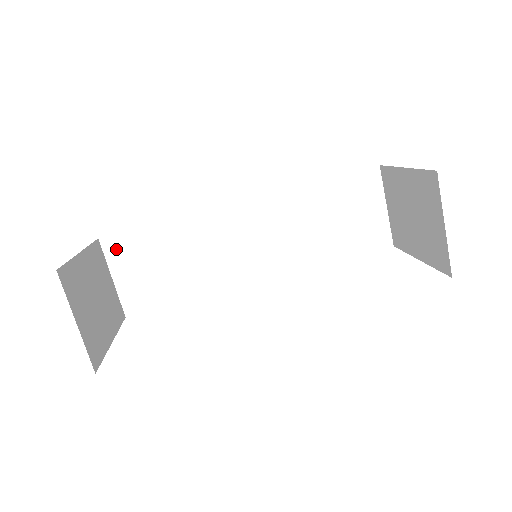
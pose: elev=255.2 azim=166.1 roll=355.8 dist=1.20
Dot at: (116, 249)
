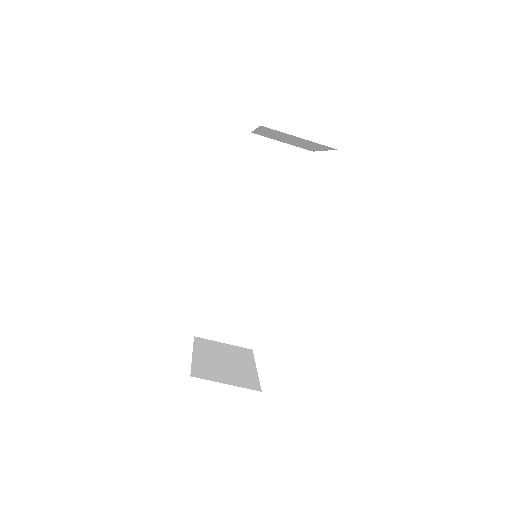
Dot at: (207, 330)
